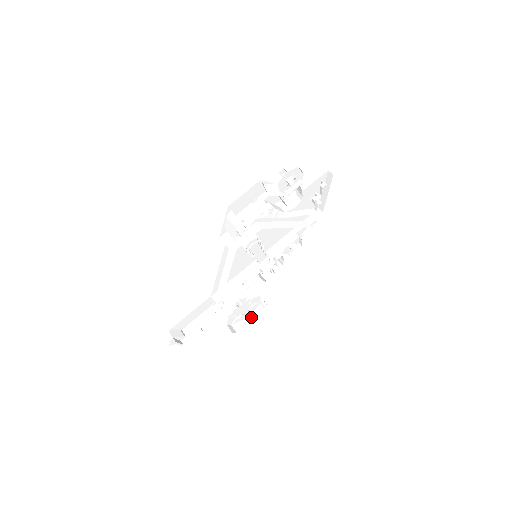
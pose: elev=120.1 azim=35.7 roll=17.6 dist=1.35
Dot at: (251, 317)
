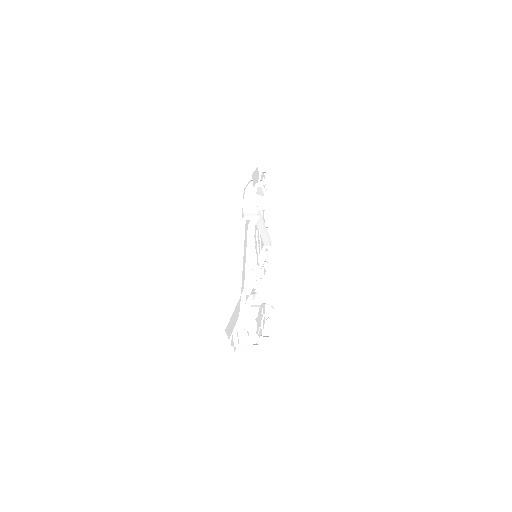
Dot at: (266, 331)
